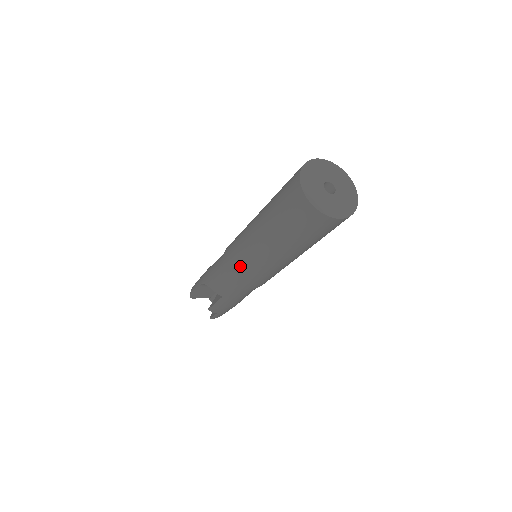
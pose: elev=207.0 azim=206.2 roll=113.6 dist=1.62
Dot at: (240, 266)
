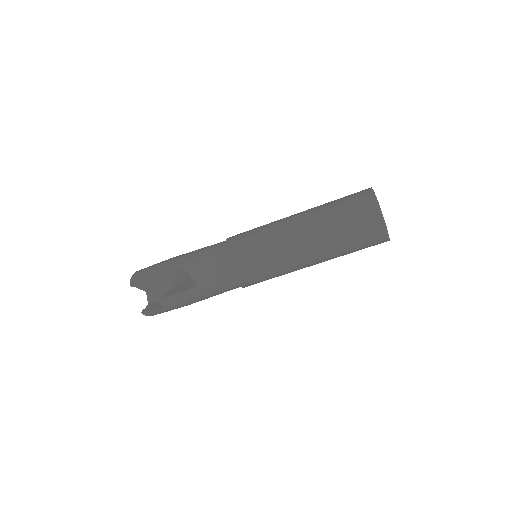
Dot at: (256, 255)
